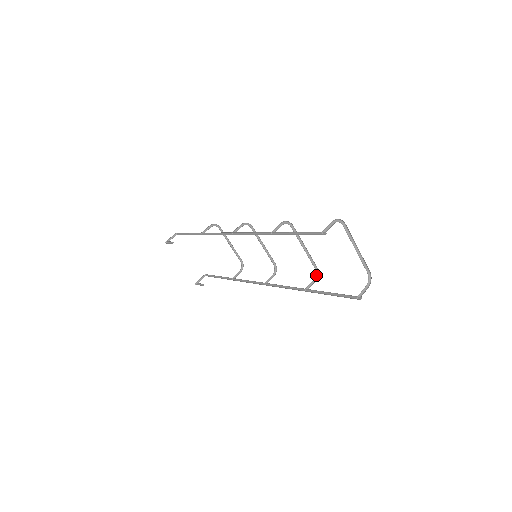
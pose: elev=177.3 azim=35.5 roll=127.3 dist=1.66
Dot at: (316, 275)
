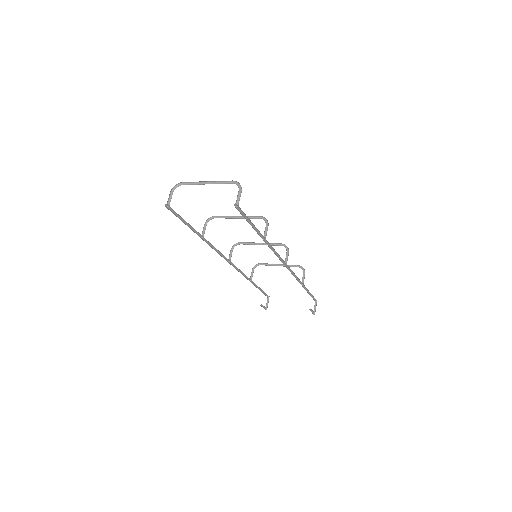
Dot at: (267, 221)
